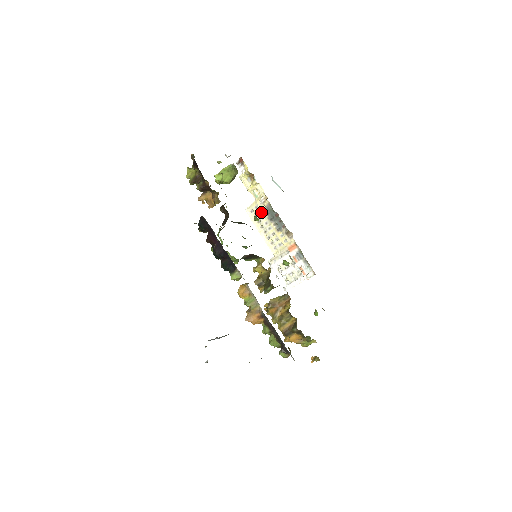
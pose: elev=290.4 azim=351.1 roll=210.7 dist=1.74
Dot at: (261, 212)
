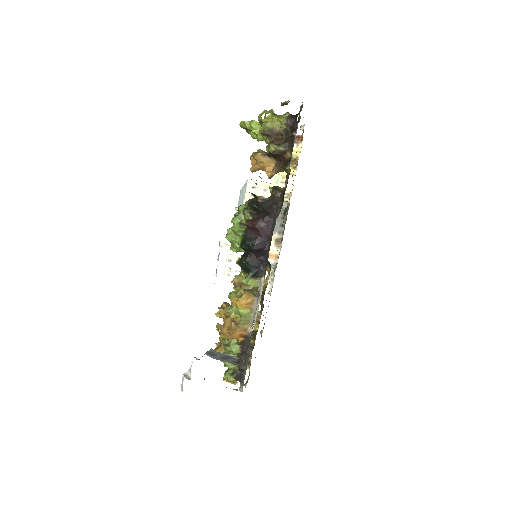
Dot at: occluded
